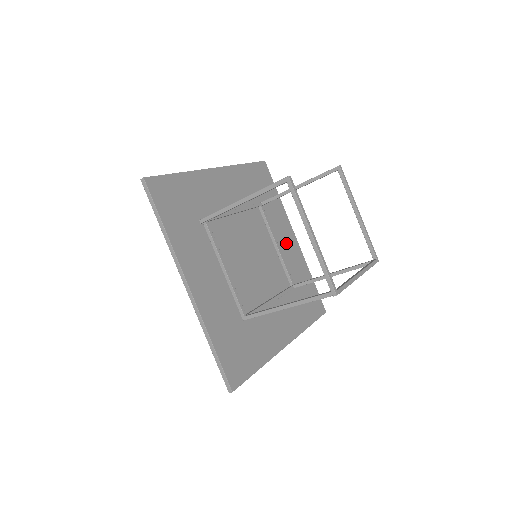
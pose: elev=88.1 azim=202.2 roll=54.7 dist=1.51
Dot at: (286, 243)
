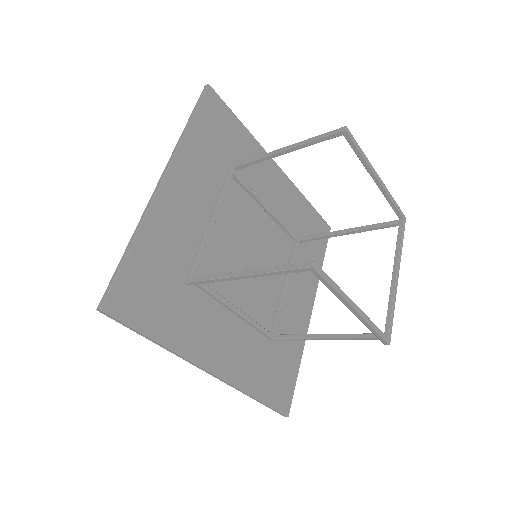
Dot at: (273, 189)
